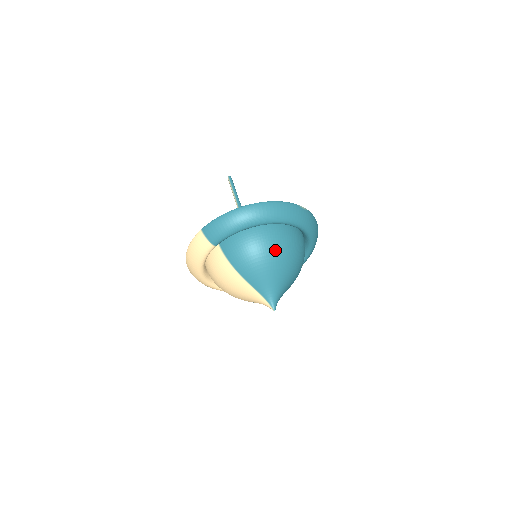
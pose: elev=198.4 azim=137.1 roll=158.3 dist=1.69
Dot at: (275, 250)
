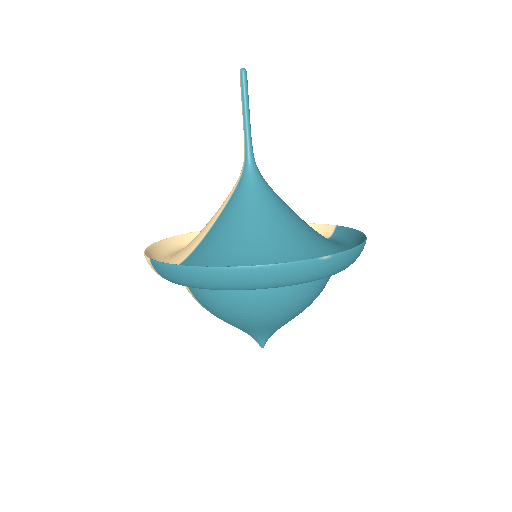
Dot at: (262, 312)
